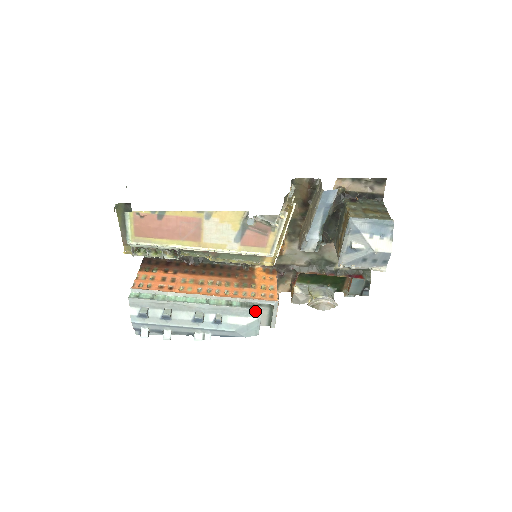
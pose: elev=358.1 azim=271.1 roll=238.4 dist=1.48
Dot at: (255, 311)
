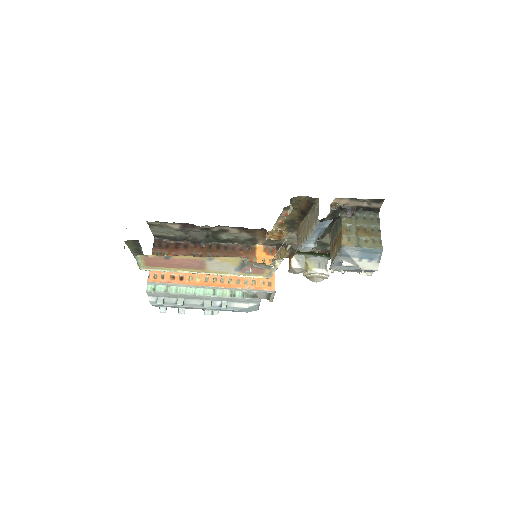
Dot at: (255, 300)
